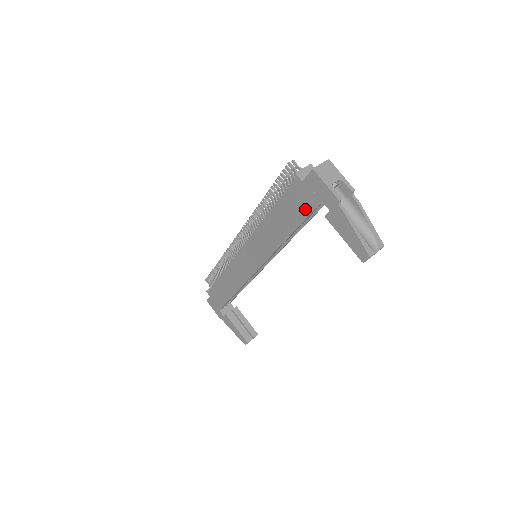
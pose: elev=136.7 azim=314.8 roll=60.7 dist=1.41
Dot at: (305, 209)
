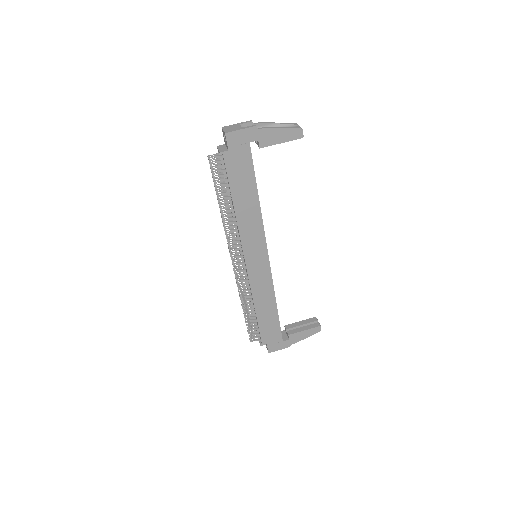
Dot at: (247, 163)
